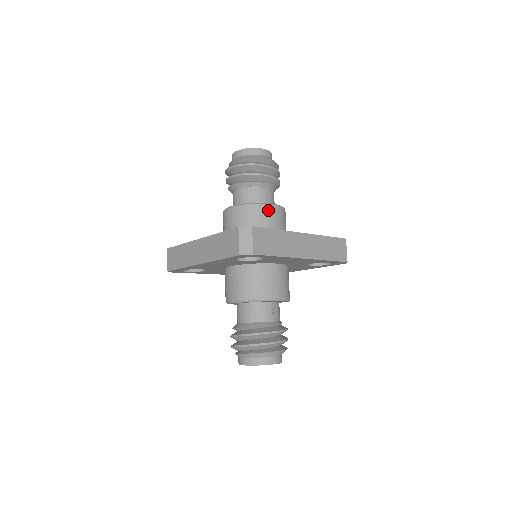
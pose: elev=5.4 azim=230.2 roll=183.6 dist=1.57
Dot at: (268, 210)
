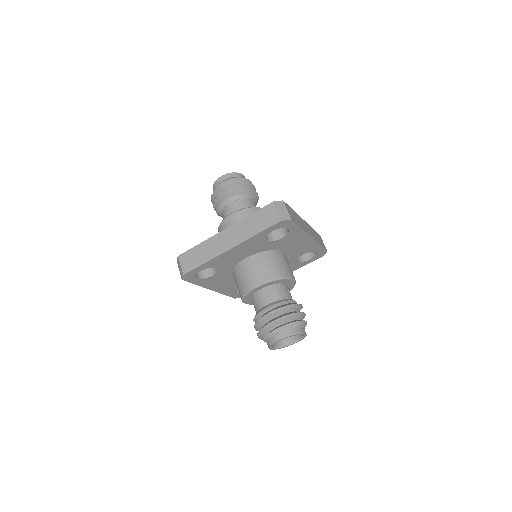
Dot at: occluded
